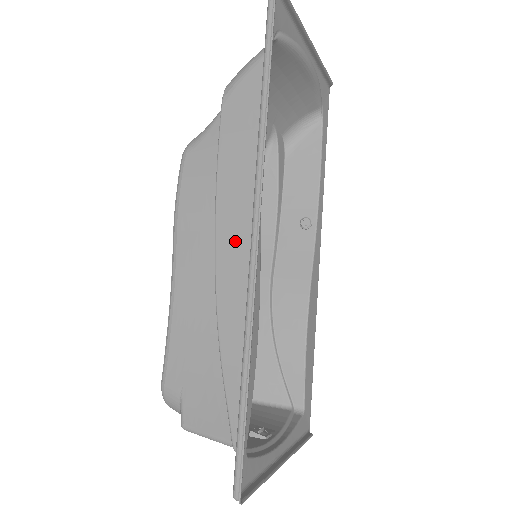
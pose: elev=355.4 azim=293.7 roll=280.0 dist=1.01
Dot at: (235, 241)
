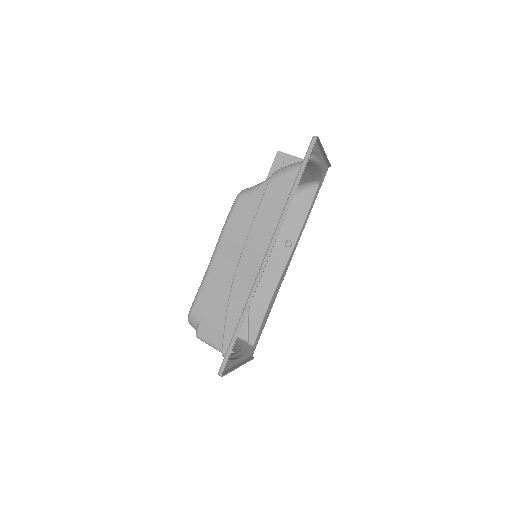
Dot at: (253, 256)
